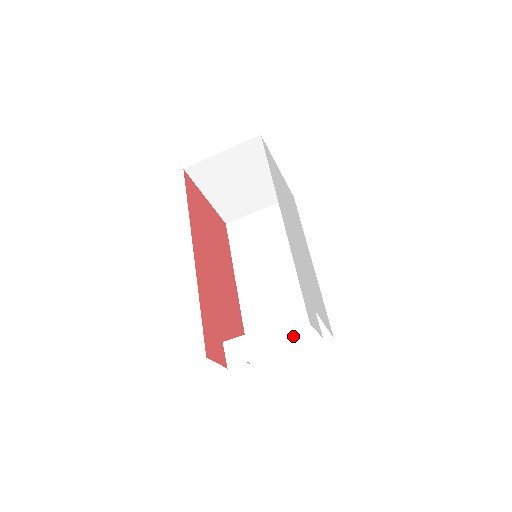
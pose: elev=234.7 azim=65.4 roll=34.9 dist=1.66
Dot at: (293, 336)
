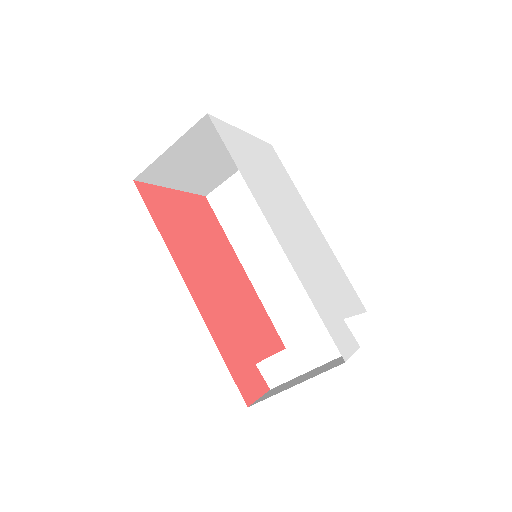
Dot at: (327, 349)
